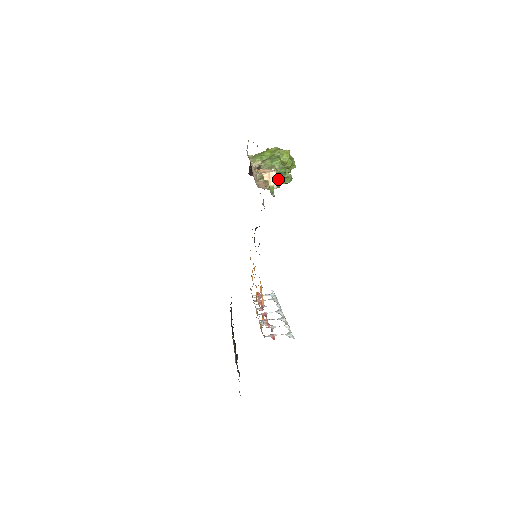
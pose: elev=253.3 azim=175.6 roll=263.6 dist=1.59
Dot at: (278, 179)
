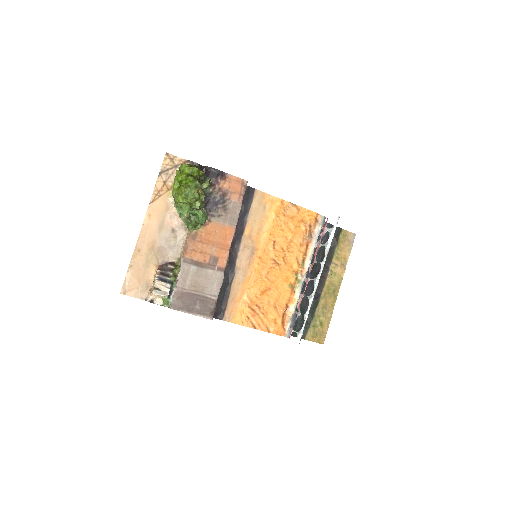
Dot at: (193, 227)
